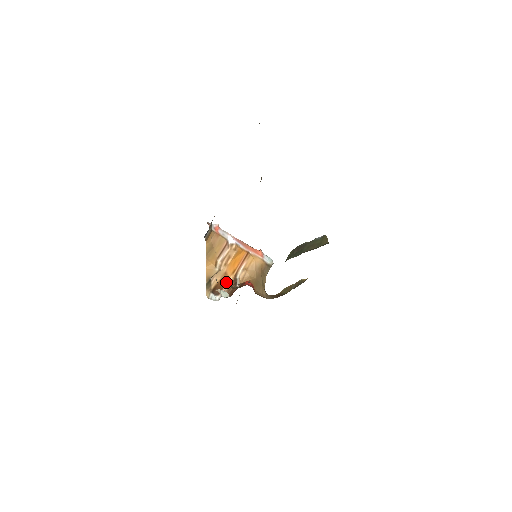
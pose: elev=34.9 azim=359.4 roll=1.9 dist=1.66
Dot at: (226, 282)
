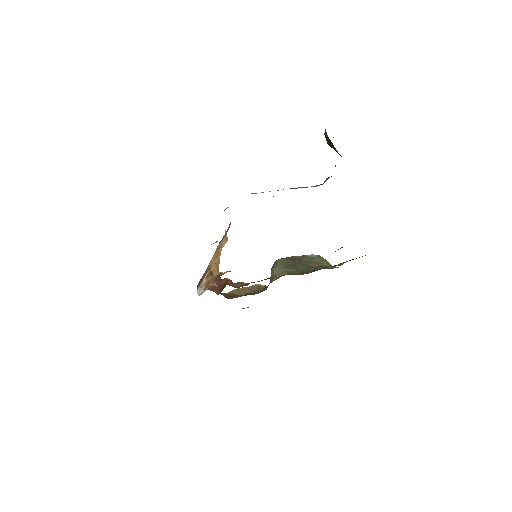
Dot at: (206, 274)
